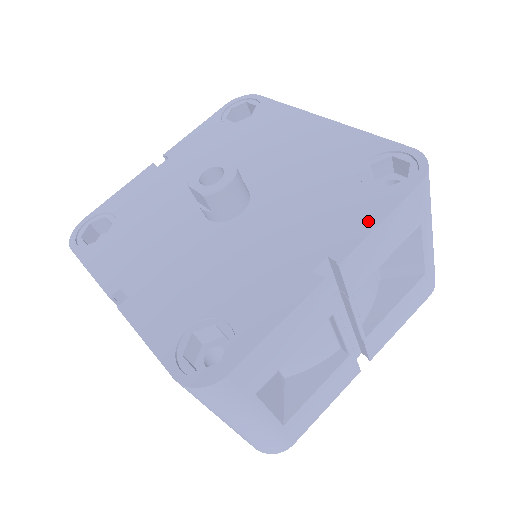
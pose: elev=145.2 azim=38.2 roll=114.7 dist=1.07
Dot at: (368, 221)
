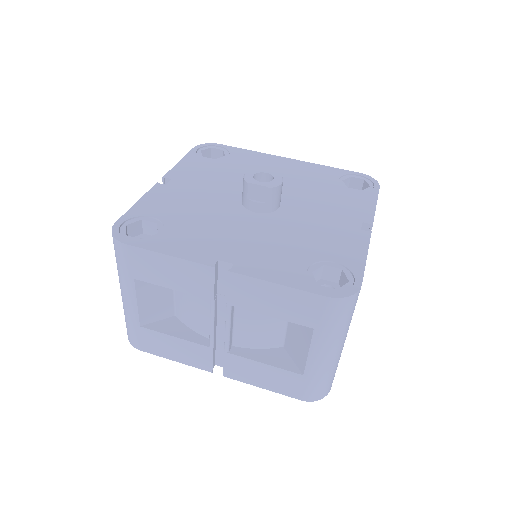
Dot at: (369, 205)
